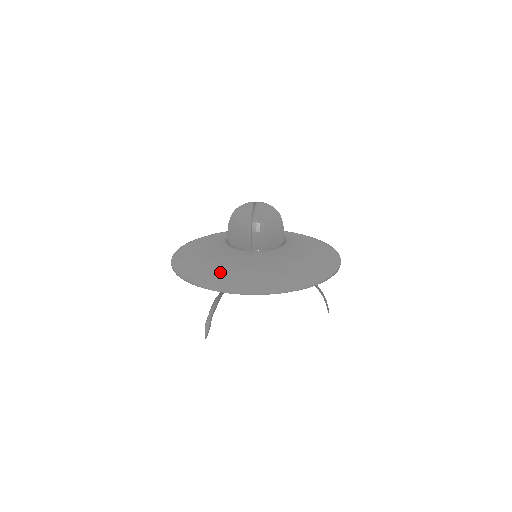
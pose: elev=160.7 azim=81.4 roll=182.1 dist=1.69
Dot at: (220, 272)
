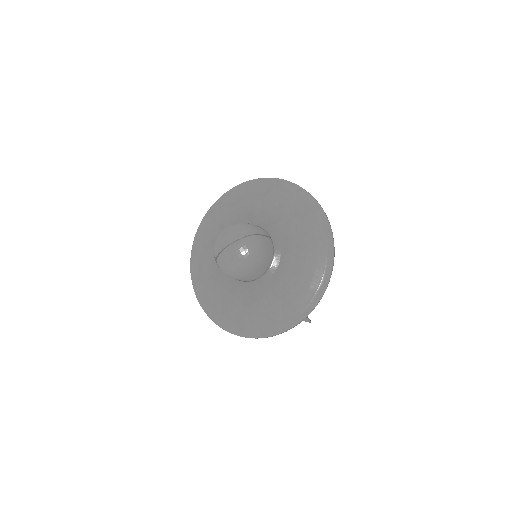
Dot at: (201, 268)
